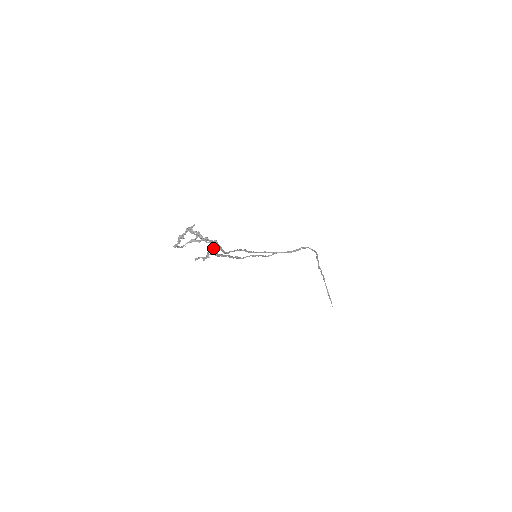
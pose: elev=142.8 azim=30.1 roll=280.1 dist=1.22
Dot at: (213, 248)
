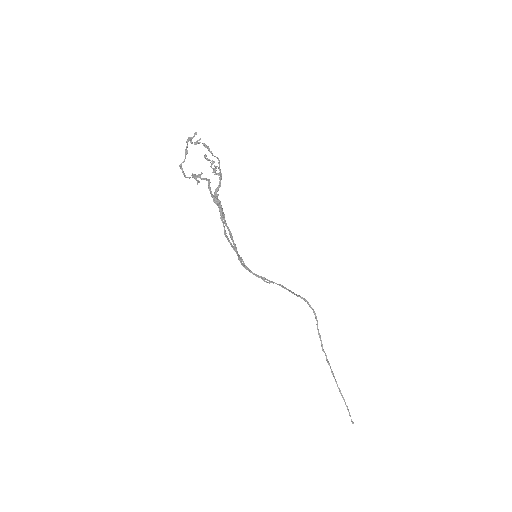
Dot at: (219, 173)
